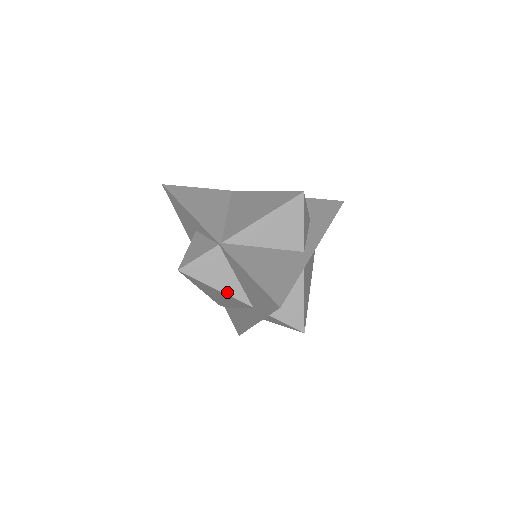
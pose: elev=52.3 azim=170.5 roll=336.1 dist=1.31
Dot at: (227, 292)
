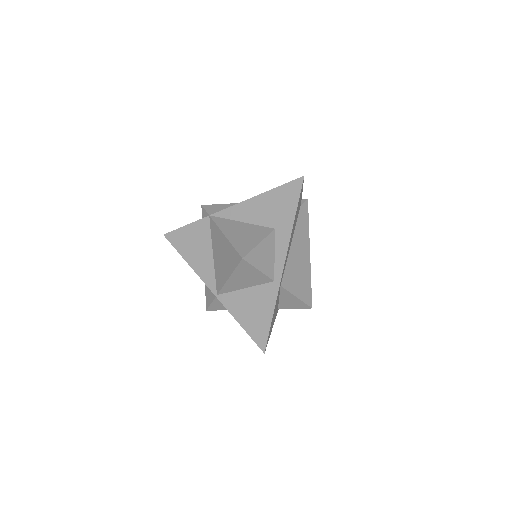
Dot at: occluded
